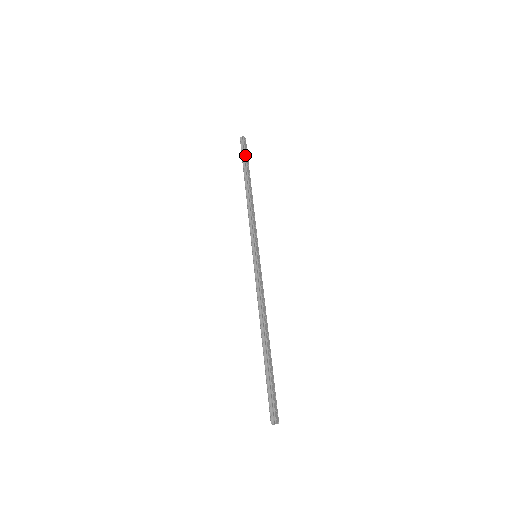
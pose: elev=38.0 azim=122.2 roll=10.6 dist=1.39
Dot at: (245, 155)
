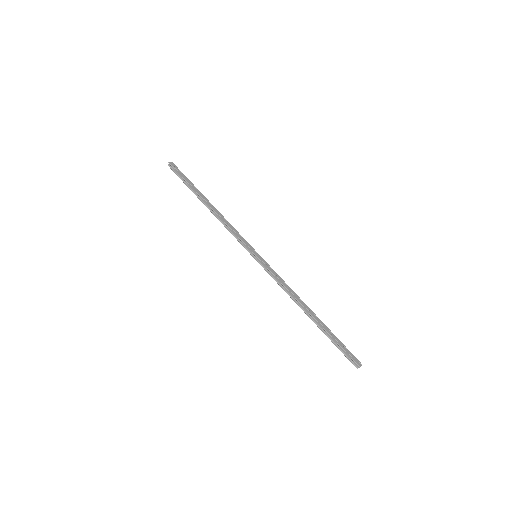
Dot at: (183, 179)
